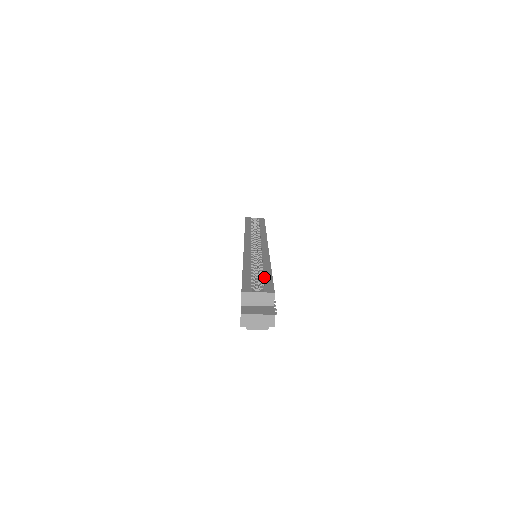
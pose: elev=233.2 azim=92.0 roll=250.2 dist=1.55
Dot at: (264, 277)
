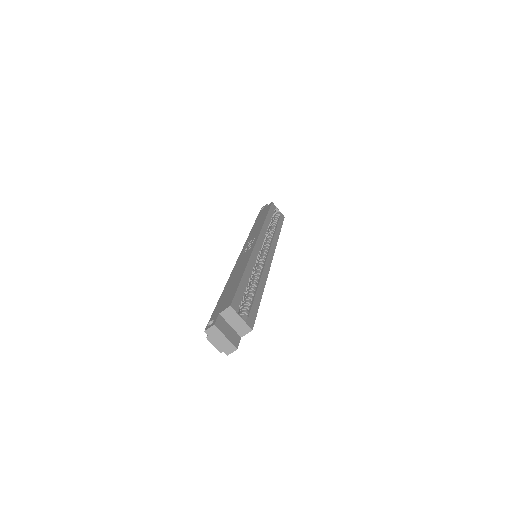
Dot at: (254, 301)
